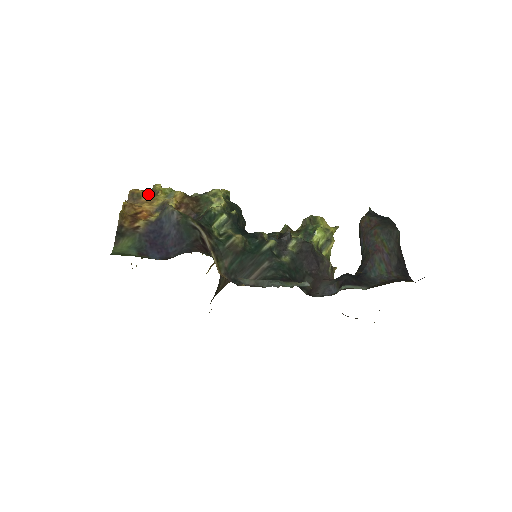
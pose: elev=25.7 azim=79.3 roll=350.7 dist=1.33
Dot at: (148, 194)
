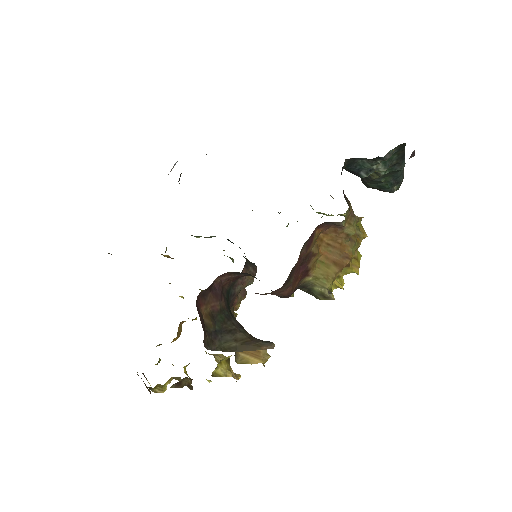
Dot at: occluded
